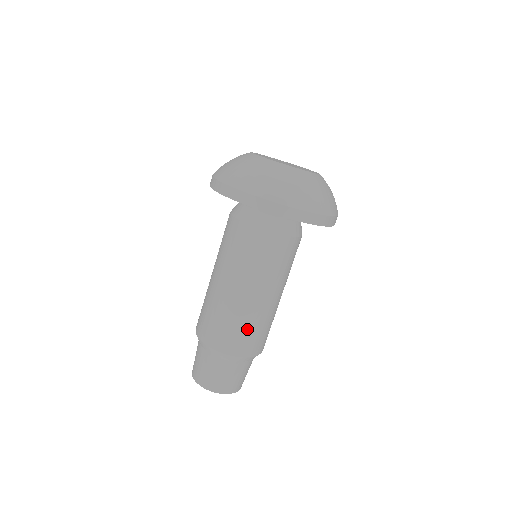
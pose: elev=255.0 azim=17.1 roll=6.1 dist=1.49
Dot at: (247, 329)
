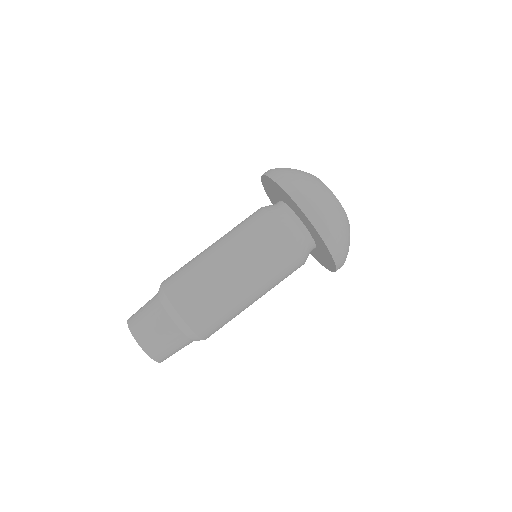
Dot at: (191, 276)
